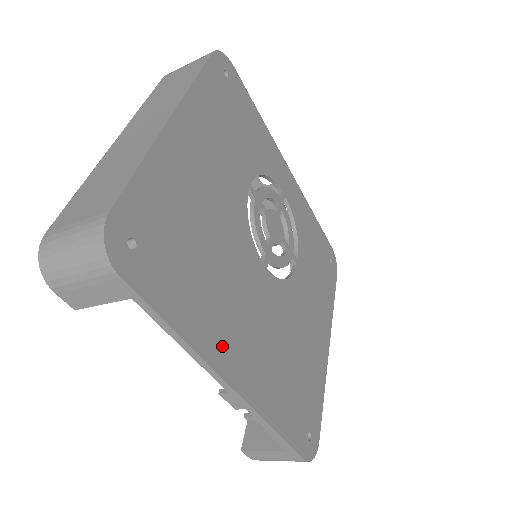
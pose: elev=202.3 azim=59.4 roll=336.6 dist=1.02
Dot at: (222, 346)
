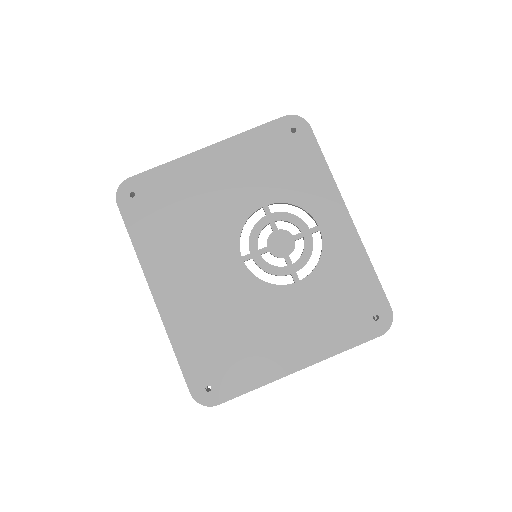
Dot at: (160, 271)
